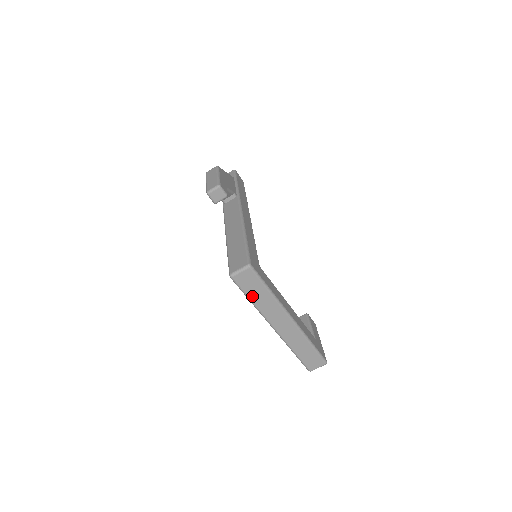
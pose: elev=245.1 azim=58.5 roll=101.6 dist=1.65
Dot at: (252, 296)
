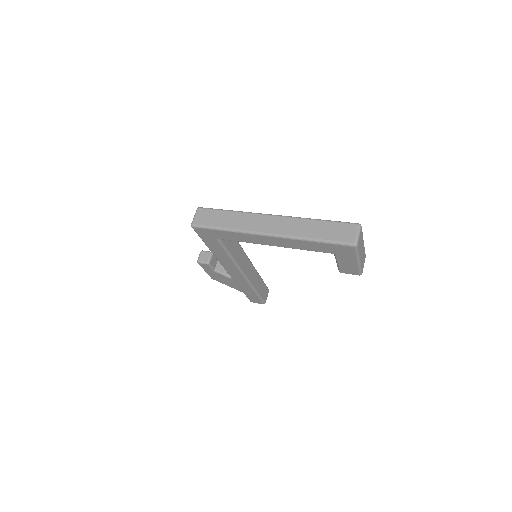
Dot at: (221, 225)
